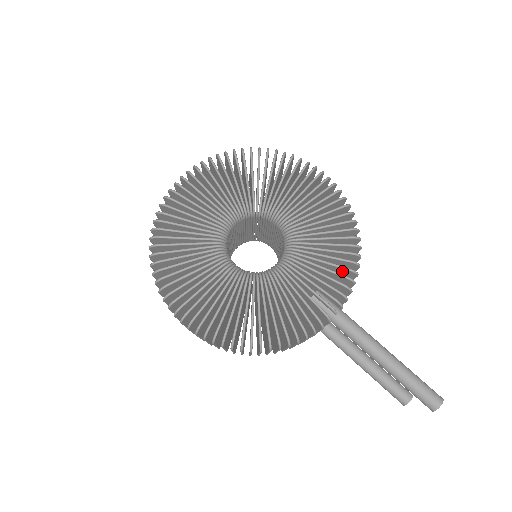
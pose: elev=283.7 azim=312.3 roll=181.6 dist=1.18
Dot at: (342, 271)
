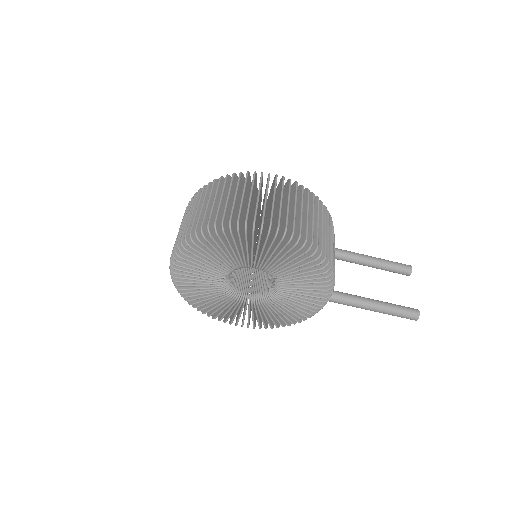
Dot at: occluded
